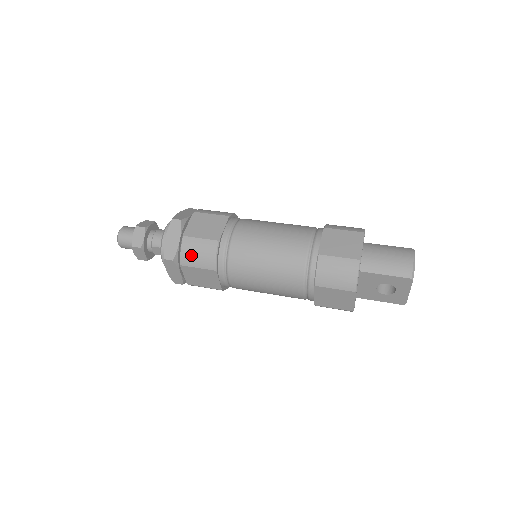
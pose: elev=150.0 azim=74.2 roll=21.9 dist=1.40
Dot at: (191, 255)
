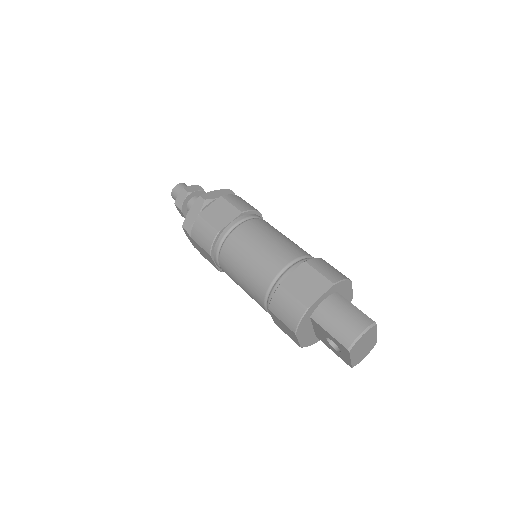
Dot at: (198, 233)
